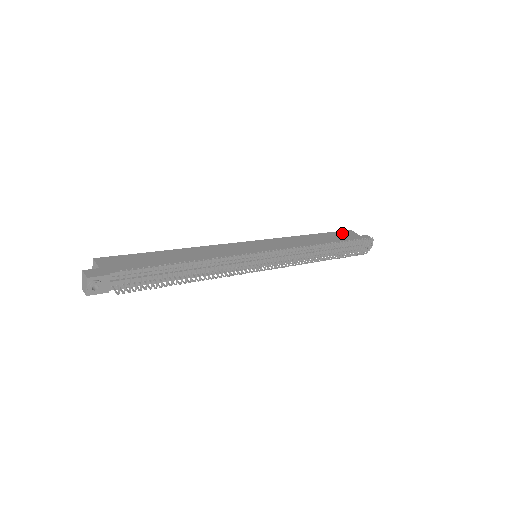
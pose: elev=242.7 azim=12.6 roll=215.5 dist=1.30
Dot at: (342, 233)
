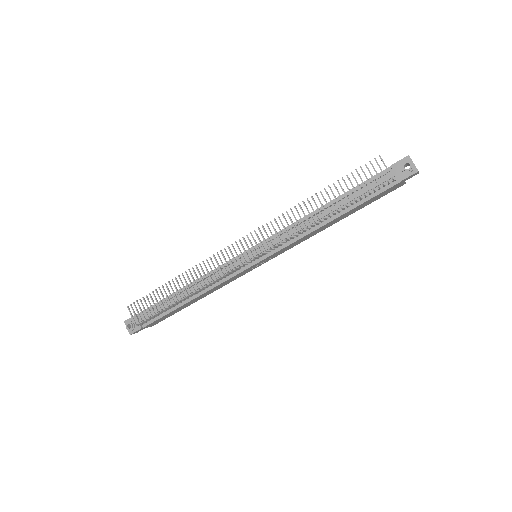
Dot at: occluded
